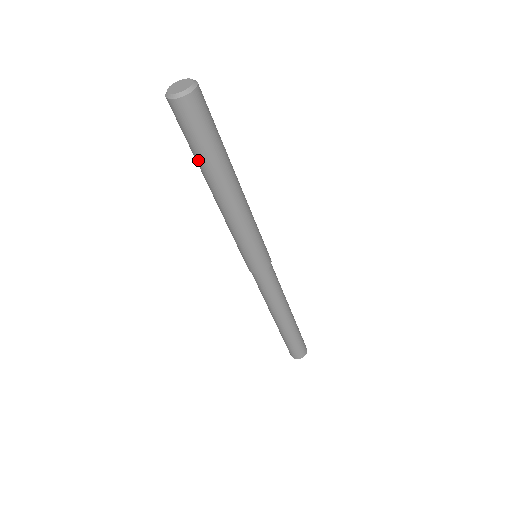
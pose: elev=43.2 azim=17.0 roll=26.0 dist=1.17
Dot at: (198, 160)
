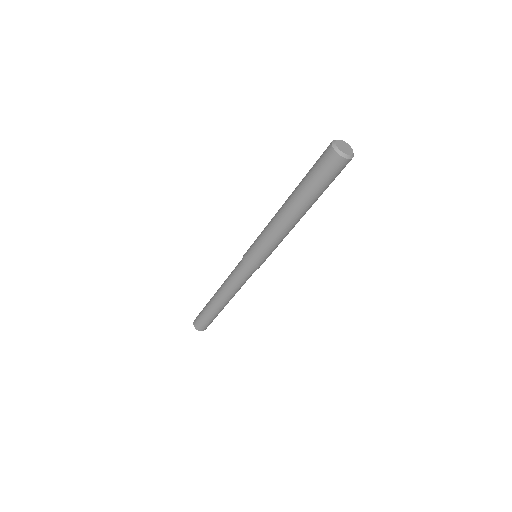
Dot at: (304, 187)
